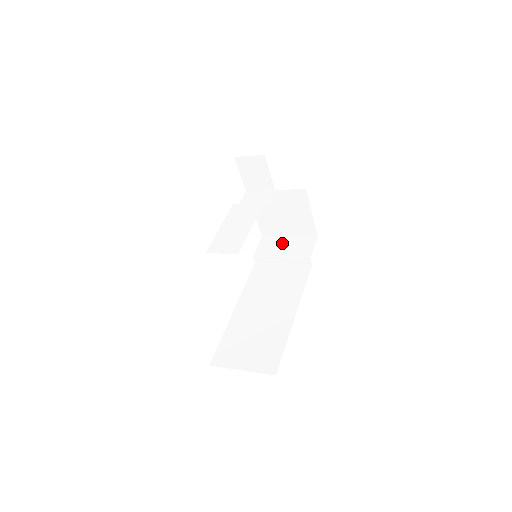
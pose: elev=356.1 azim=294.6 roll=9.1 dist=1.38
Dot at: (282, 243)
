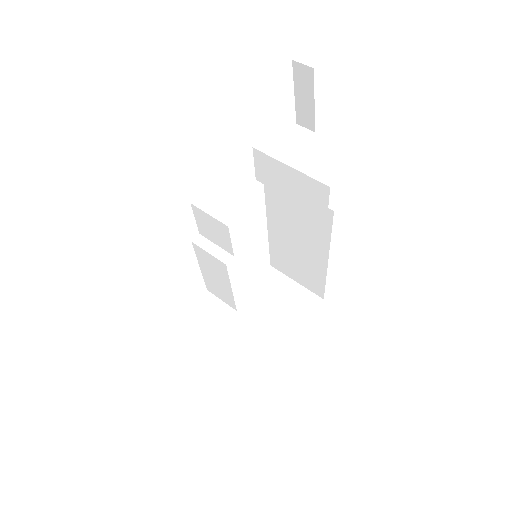
Dot at: (283, 175)
